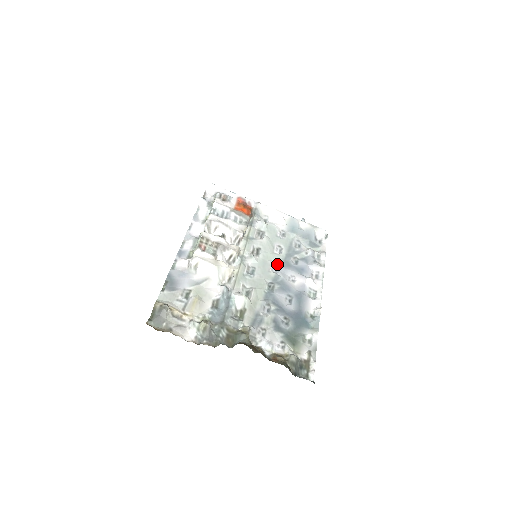
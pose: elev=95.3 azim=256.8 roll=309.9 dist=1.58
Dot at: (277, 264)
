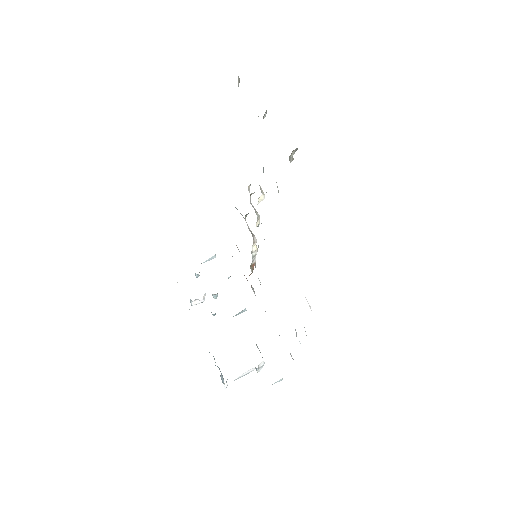
Dot at: occluded
